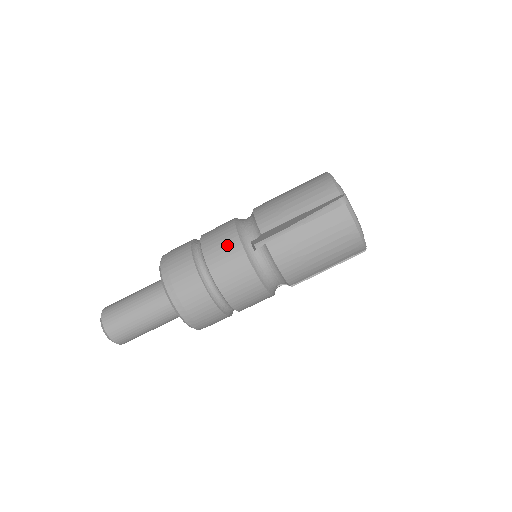
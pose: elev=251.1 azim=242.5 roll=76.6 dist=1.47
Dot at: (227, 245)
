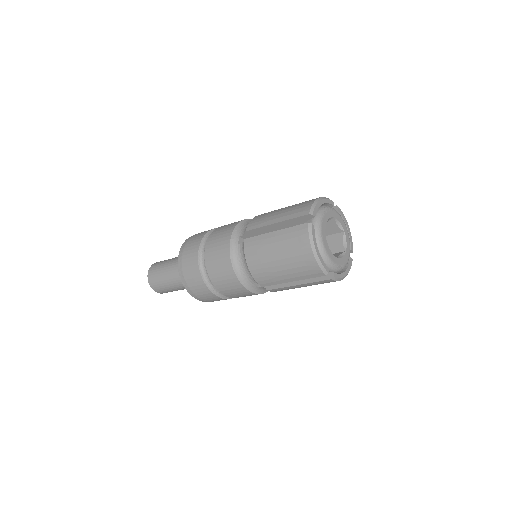
Dot at: (235, 289)
